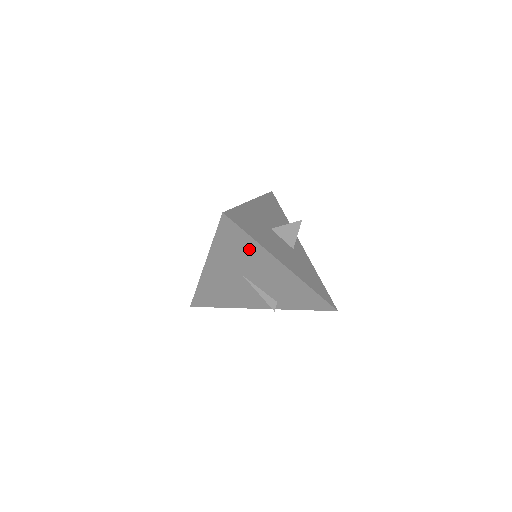
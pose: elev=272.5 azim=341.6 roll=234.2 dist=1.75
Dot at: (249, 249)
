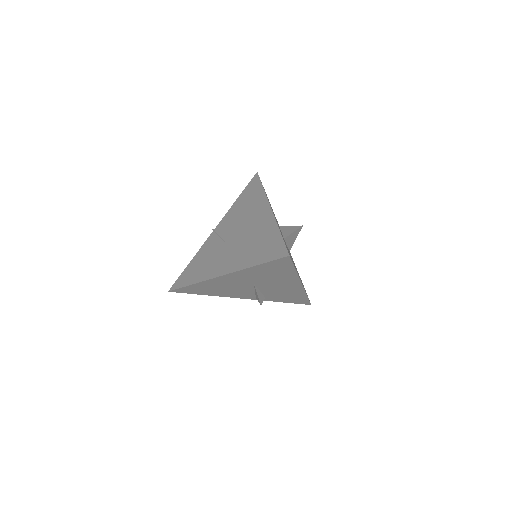
Dot at: (283, 274)
